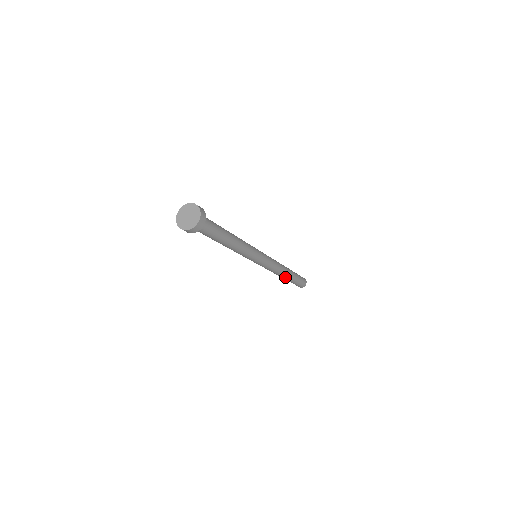
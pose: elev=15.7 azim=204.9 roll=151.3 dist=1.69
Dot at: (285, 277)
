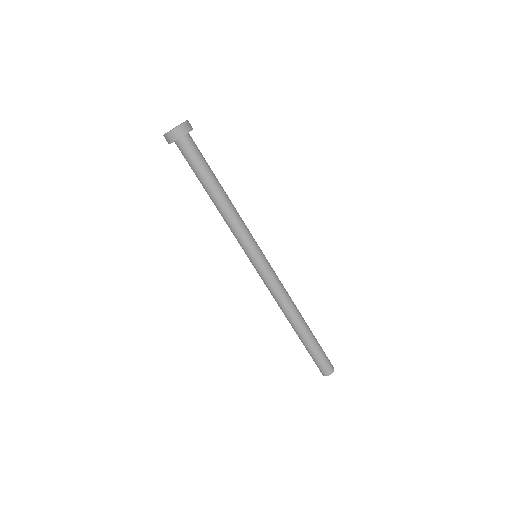
Dot at: (303, 323)
